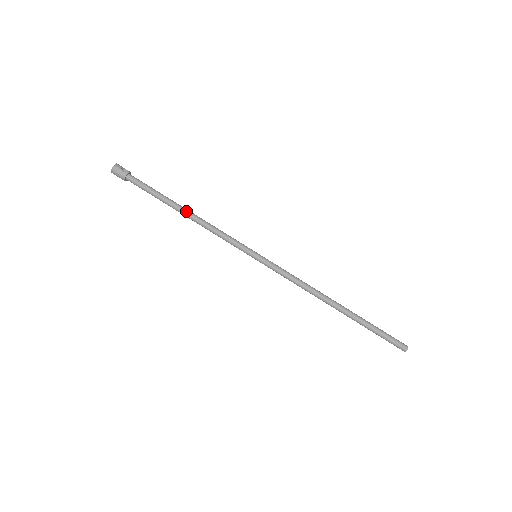
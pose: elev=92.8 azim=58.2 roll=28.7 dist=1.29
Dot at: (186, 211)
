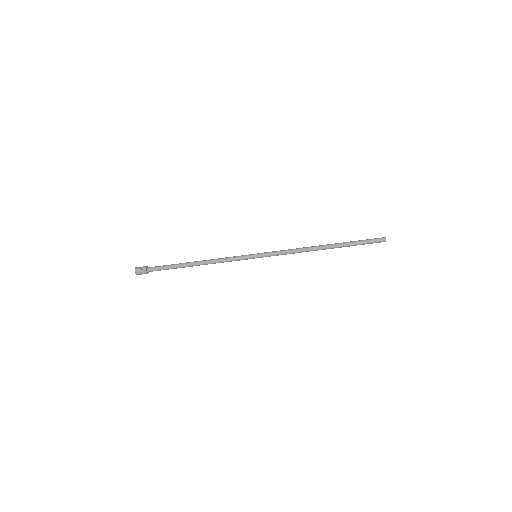
Dot at: (196, 263)
